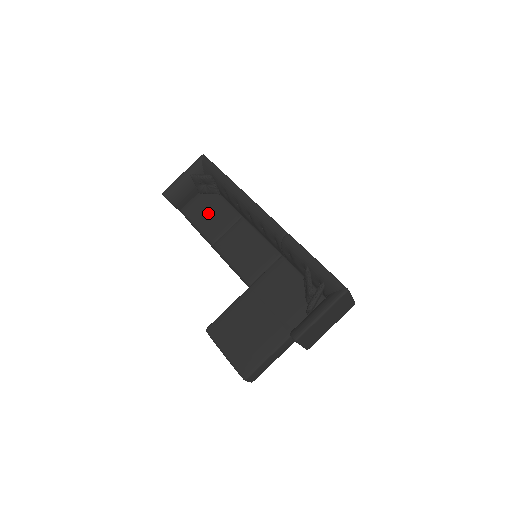
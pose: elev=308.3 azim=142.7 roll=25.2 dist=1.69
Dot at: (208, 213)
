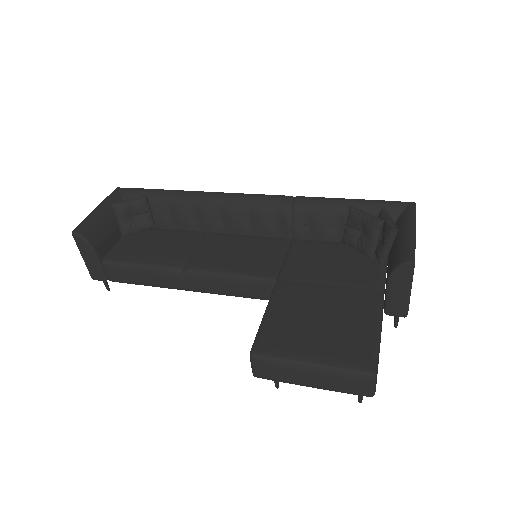
Dot at: (152, 246)
